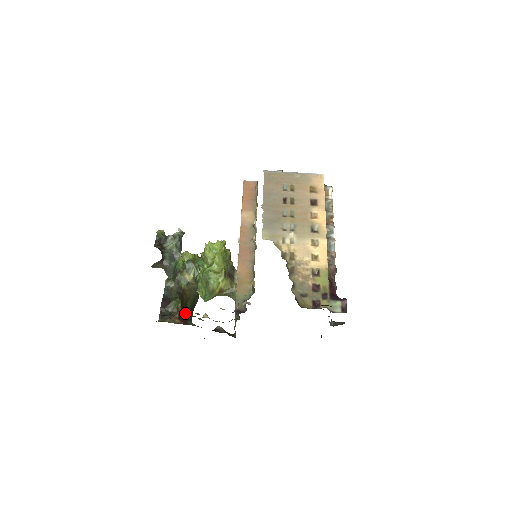
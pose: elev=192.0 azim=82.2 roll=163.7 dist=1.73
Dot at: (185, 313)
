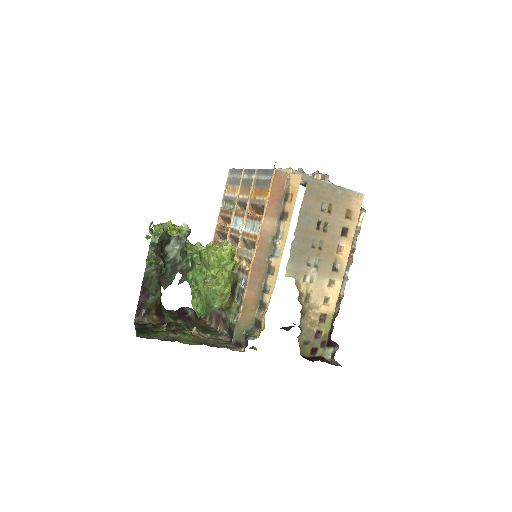
Dot at: occluded
